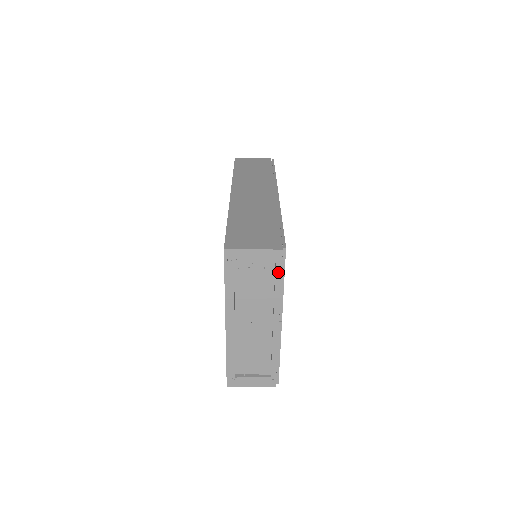
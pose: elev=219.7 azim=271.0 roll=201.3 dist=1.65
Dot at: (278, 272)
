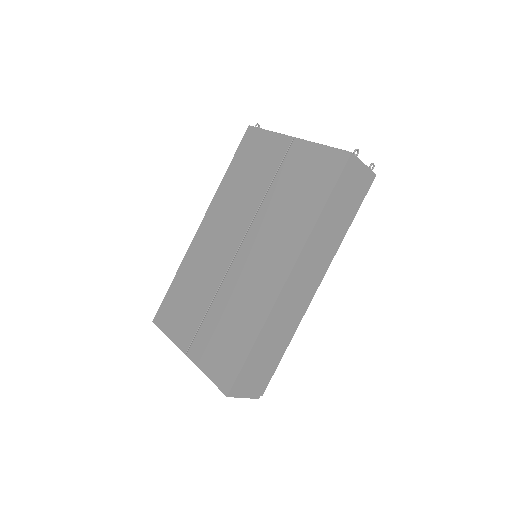
Dot at: occluded
